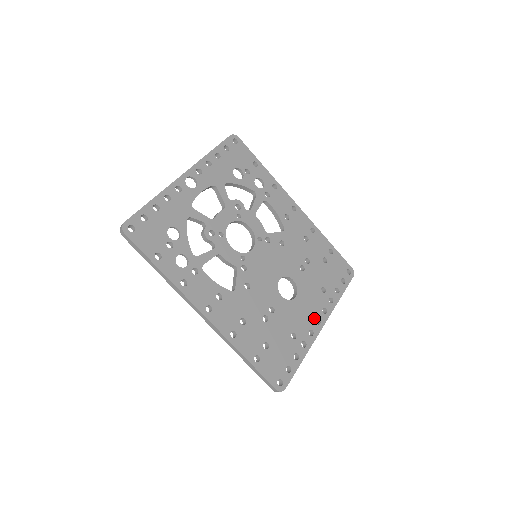
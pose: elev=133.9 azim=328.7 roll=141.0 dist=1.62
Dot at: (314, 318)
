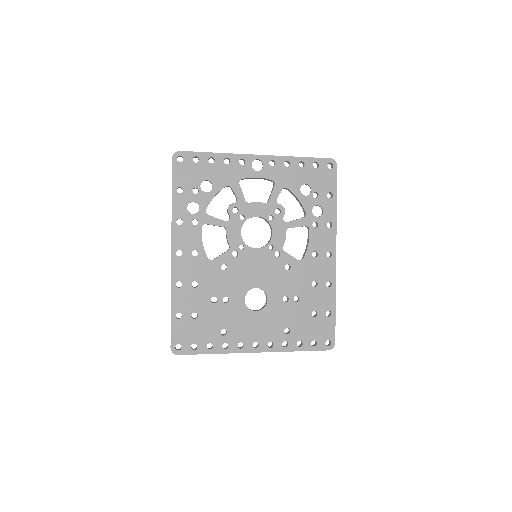
Dot at: (255, 339)
